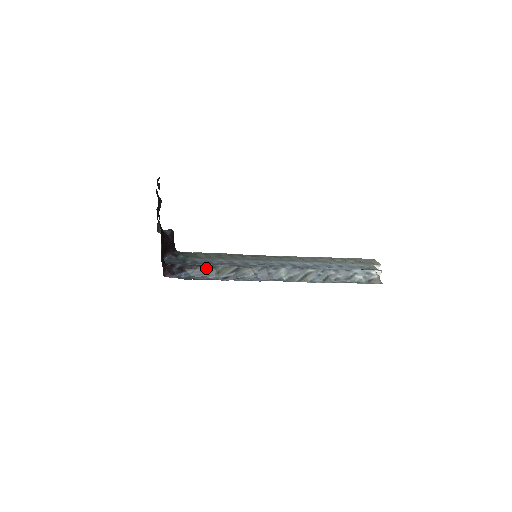
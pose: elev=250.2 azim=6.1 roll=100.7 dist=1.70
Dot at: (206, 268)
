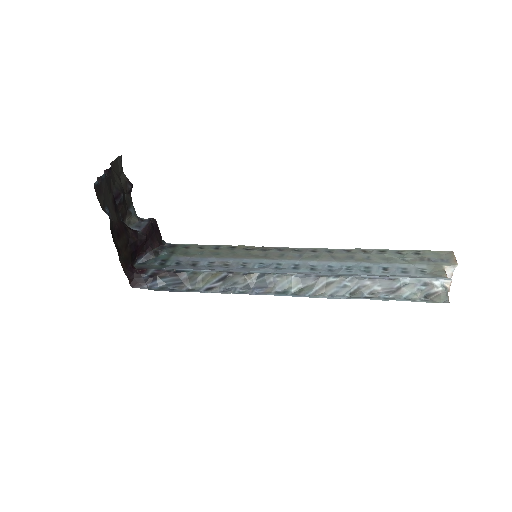
Dot at: (185, 275)
